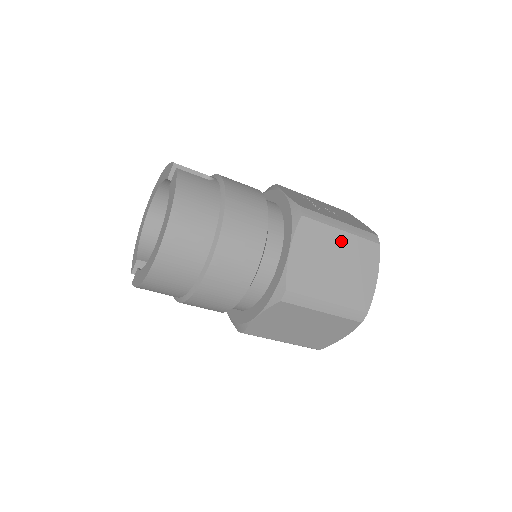
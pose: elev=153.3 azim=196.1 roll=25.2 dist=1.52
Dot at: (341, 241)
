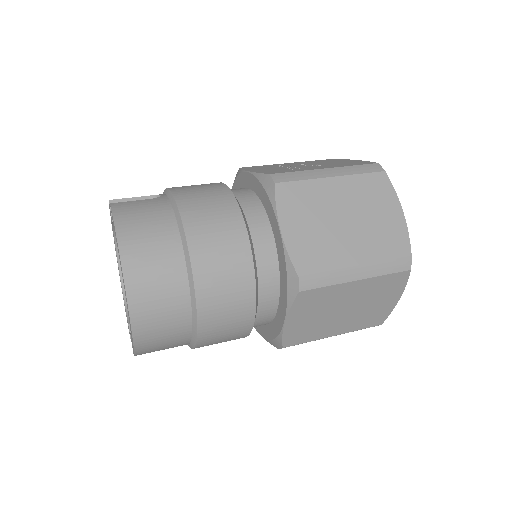
Dot at: (337, 190)
